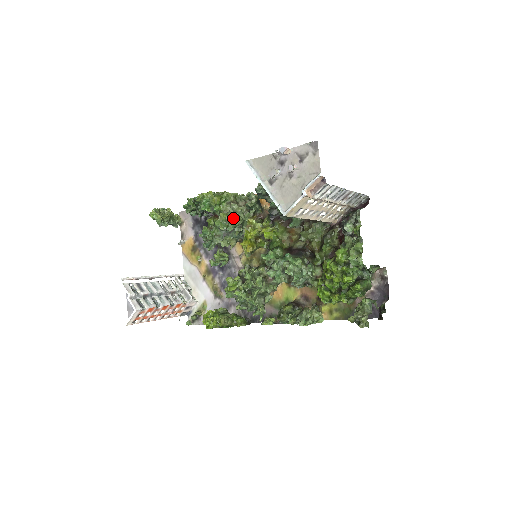
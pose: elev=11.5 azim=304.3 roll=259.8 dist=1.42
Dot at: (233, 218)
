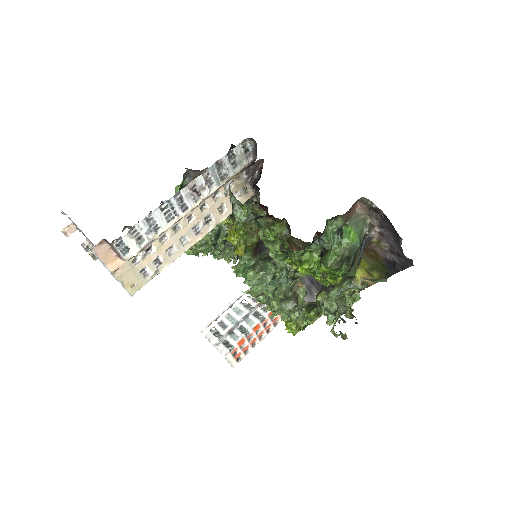
Dot at: occluded
